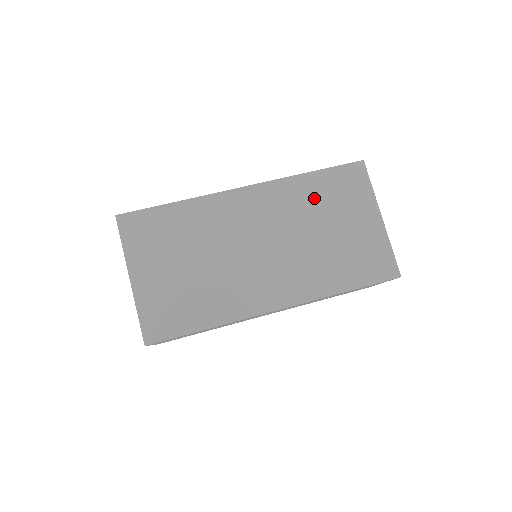
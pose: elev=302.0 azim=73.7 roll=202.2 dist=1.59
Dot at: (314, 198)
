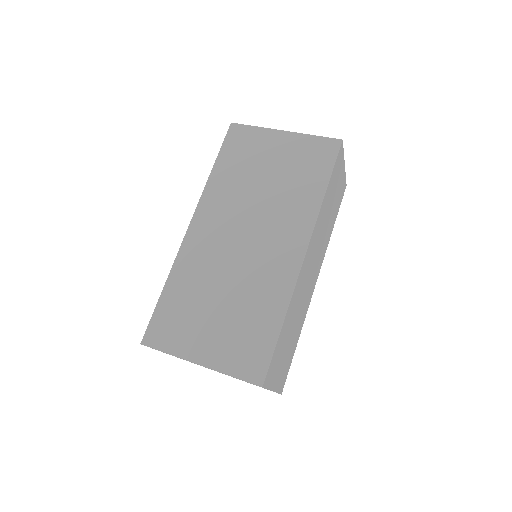
Dot at: (234, 176)
